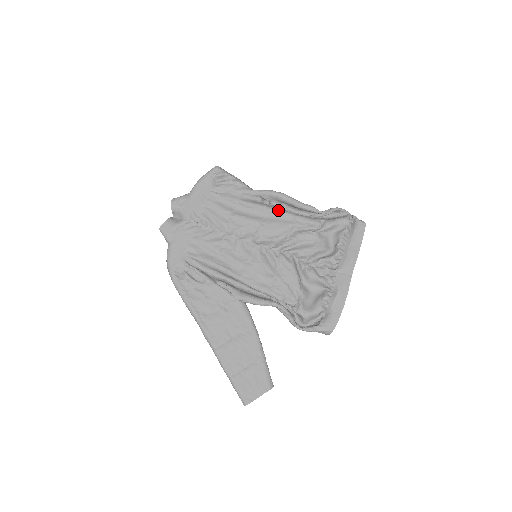
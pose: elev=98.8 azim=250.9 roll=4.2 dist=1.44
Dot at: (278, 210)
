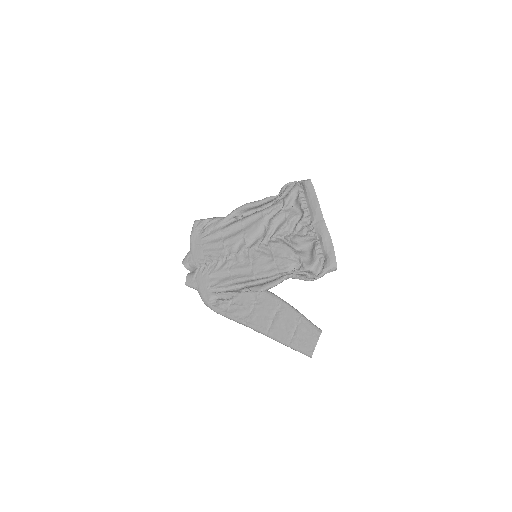
Dot at: (249, 216)
